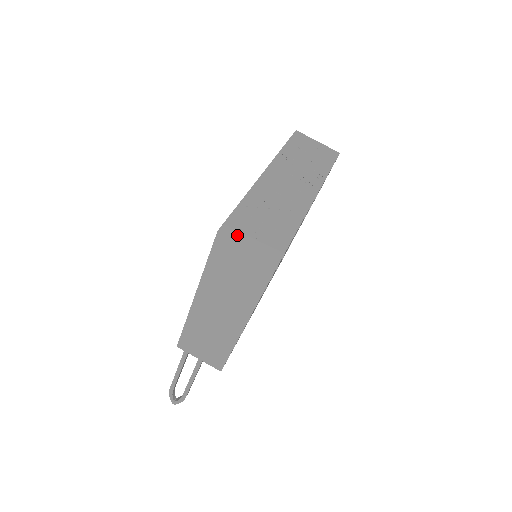
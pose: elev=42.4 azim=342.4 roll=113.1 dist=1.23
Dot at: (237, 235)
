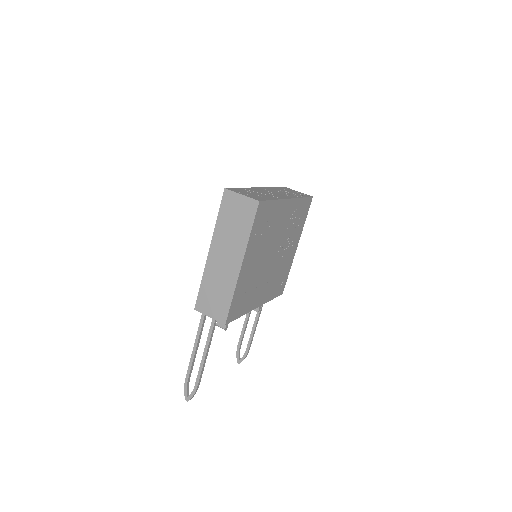
Dot at: (236, 191)
